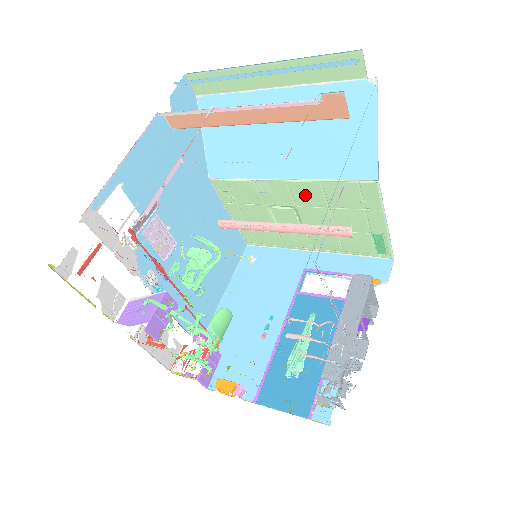
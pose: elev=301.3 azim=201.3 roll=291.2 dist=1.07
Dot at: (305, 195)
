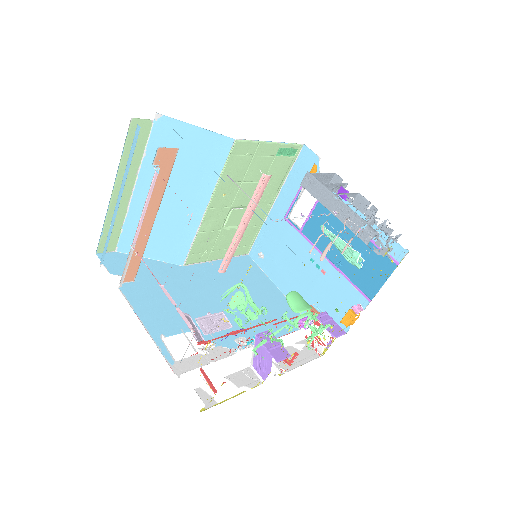
Dot at: (225, 197)
